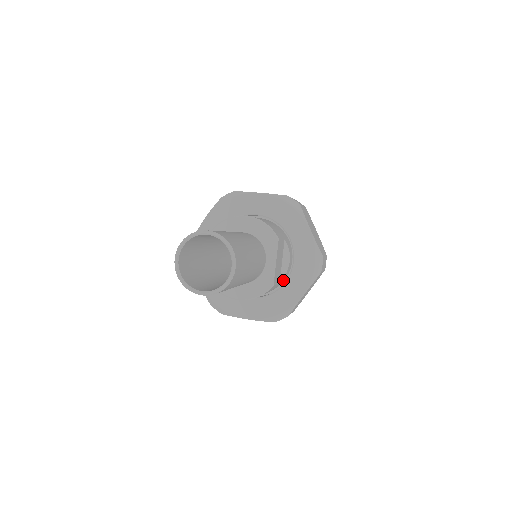
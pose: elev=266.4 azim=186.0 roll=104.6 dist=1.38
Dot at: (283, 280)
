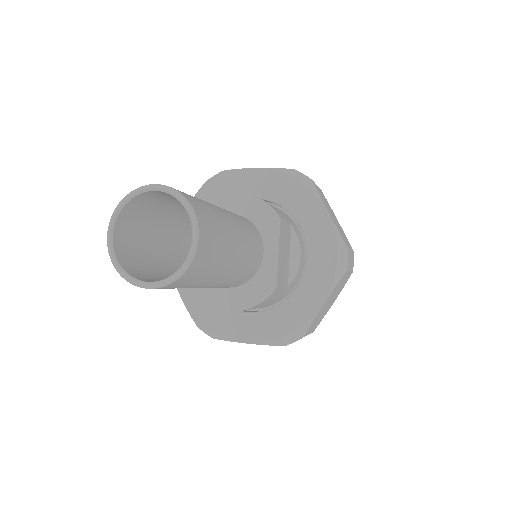
Dot at: (293, 285)
